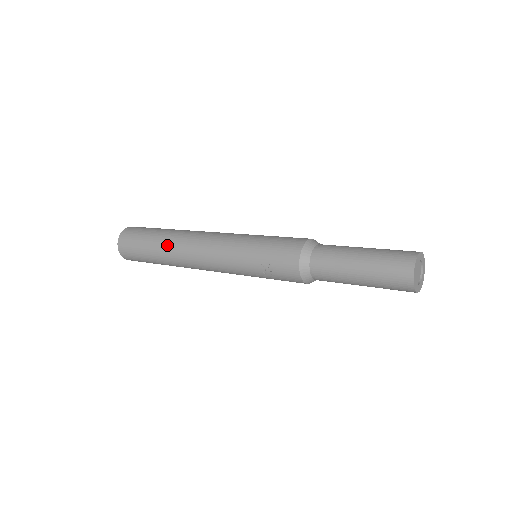
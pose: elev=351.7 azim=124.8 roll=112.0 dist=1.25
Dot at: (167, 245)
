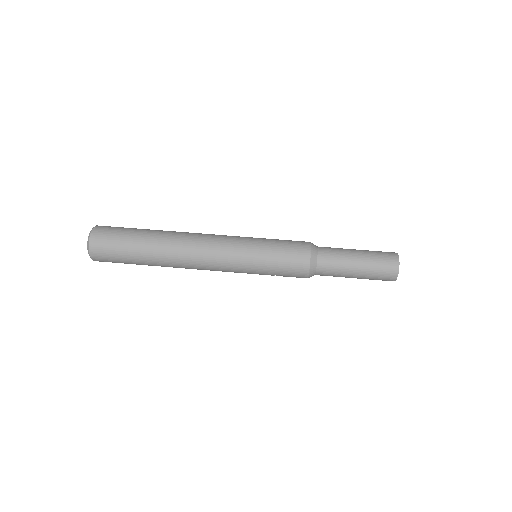
Dot at: (162, 262)
